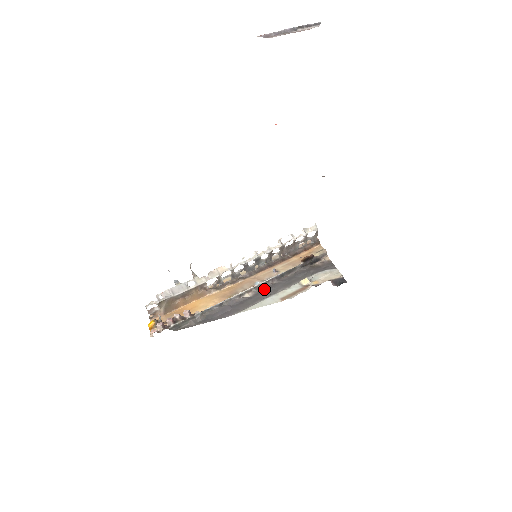
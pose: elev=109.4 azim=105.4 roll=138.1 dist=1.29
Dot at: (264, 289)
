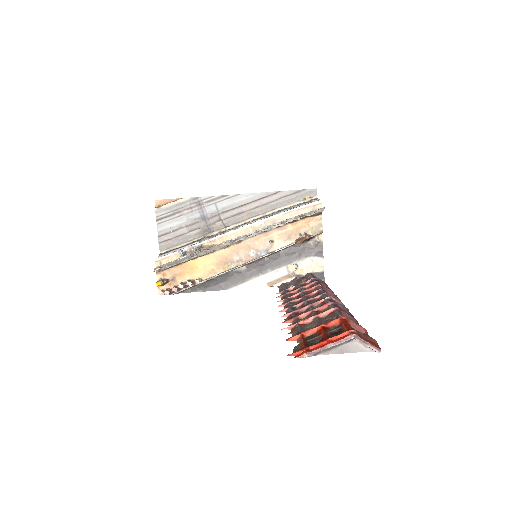
Dot at: (256, 265)
